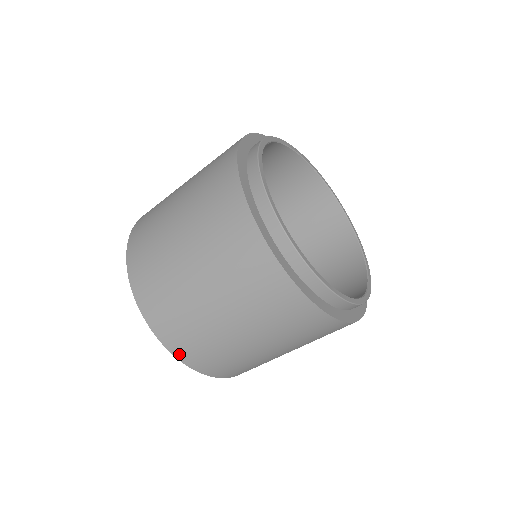
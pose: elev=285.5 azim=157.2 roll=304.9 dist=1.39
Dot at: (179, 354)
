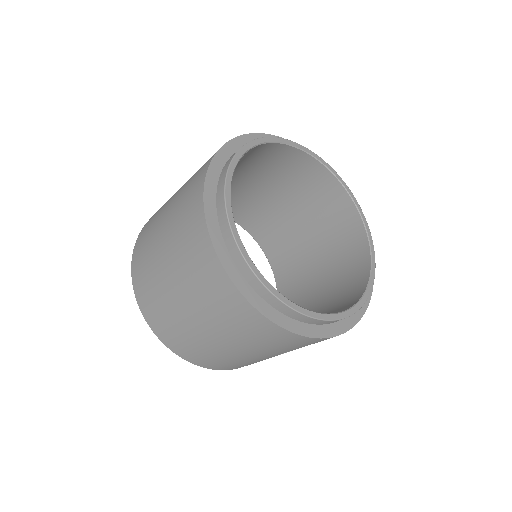
Dot at: (172, 347)
